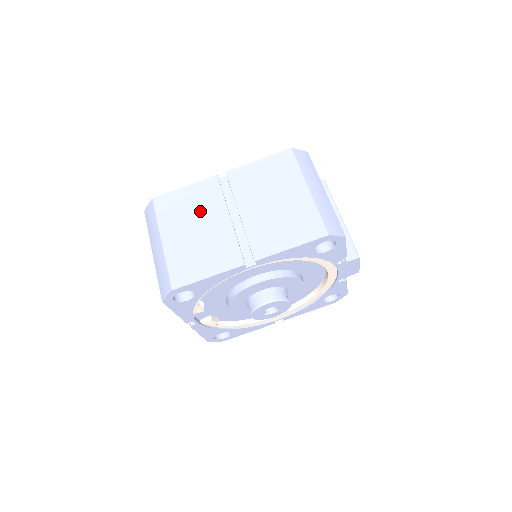
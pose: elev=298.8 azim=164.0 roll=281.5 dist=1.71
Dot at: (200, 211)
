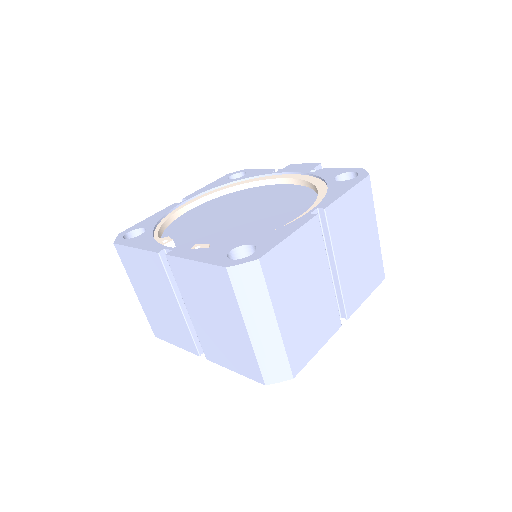
Dot at: (308, 271)
